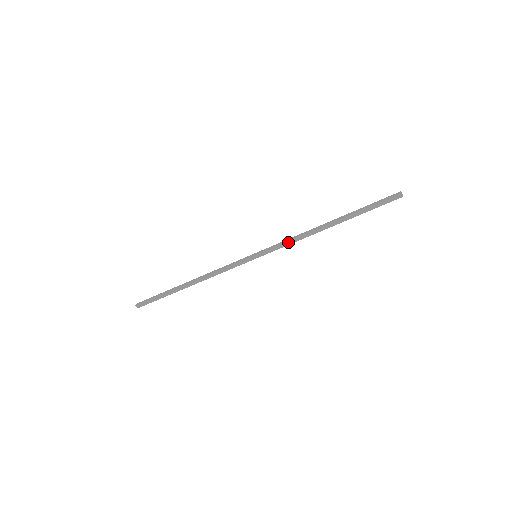
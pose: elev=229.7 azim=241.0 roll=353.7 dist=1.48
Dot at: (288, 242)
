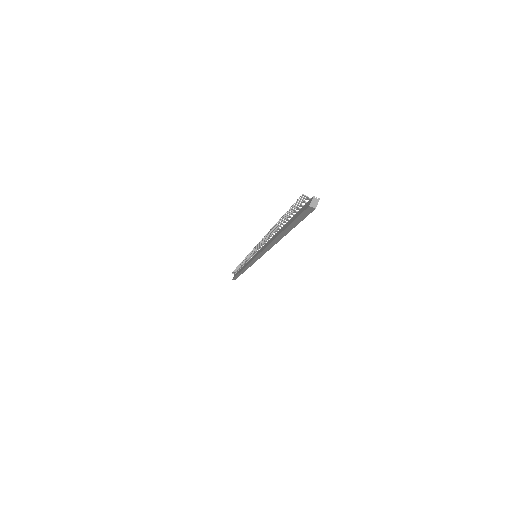
Dot at: occluded
